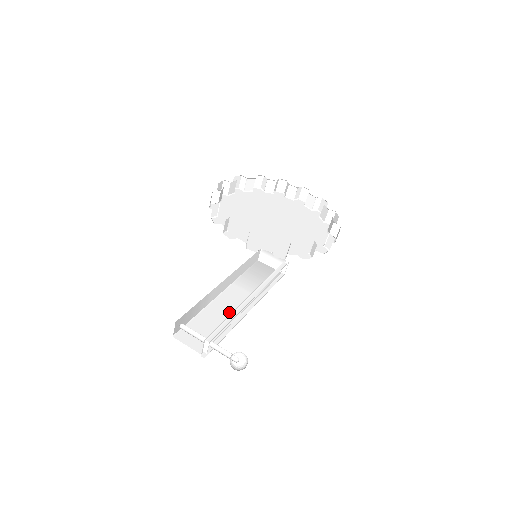
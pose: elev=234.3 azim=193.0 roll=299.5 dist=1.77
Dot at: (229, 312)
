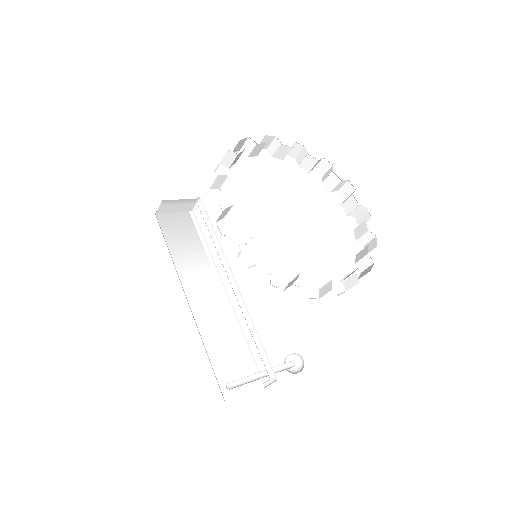
Dot at: (218, 316)
